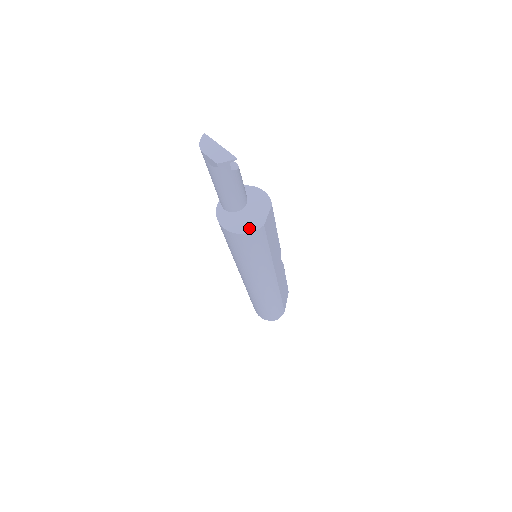
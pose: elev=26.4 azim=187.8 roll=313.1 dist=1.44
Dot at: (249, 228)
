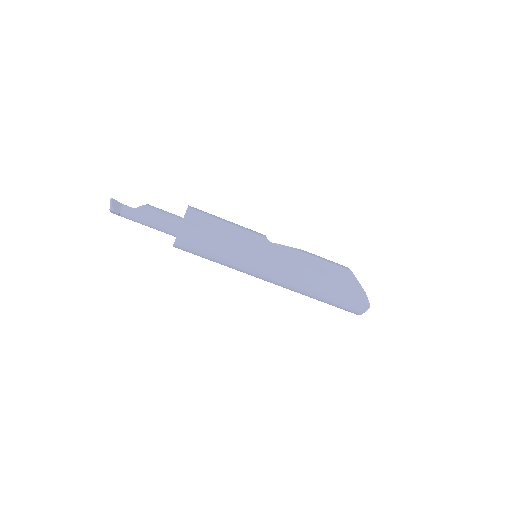
Dot at: (178, 232)
